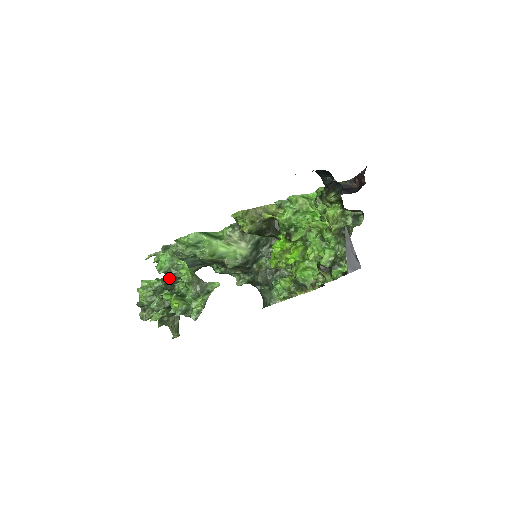
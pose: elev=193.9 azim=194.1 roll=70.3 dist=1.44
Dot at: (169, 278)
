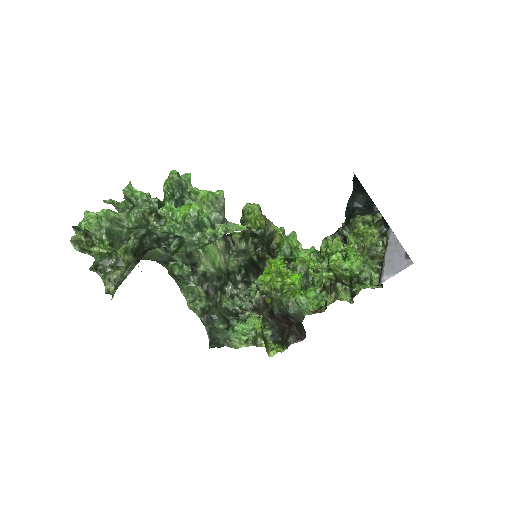
Dot at: occluded
